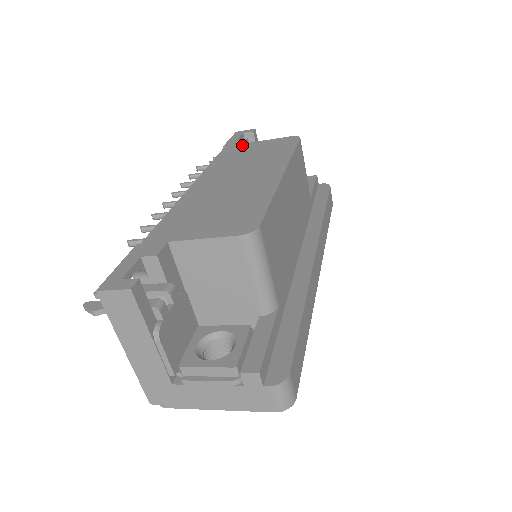
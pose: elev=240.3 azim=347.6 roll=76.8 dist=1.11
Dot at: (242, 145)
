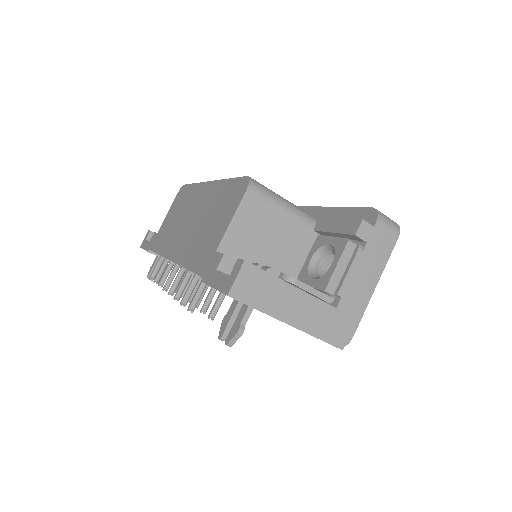
Dot at: (158, 233)
